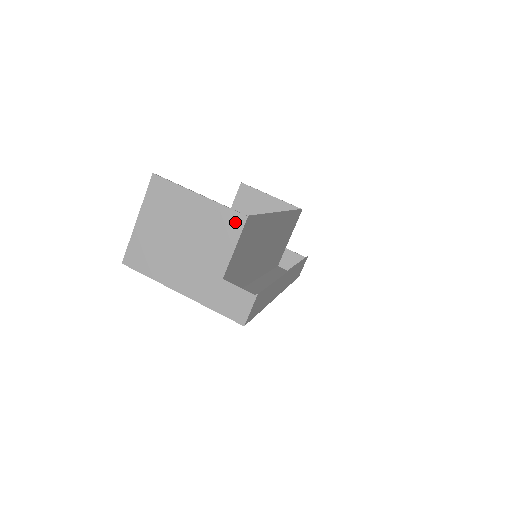
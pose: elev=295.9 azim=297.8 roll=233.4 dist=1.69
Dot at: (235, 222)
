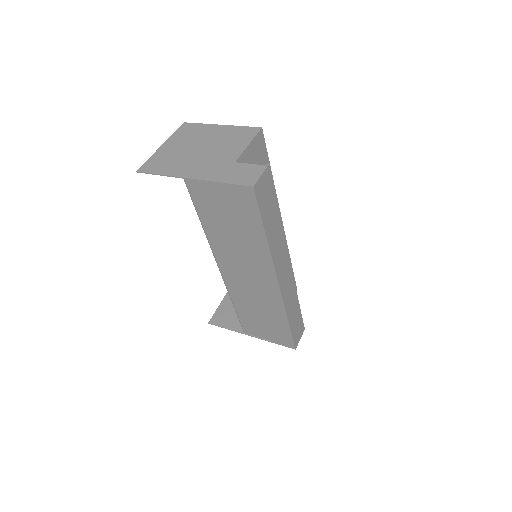
Dot at: (250, 132)
